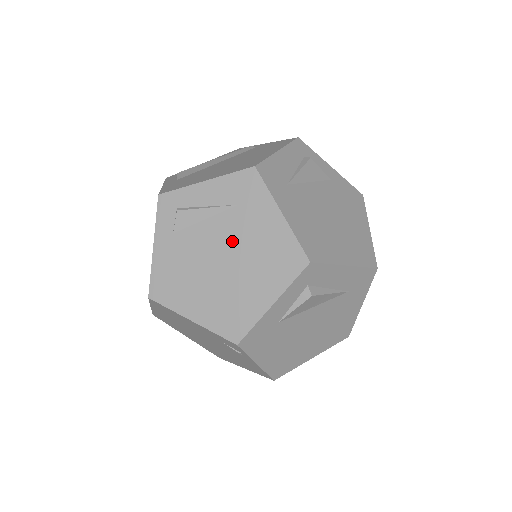
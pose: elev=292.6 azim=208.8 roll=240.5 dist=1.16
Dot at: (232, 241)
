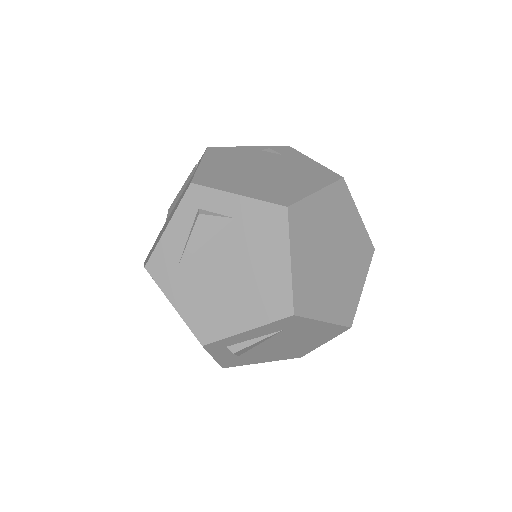
Dot at: occluded
